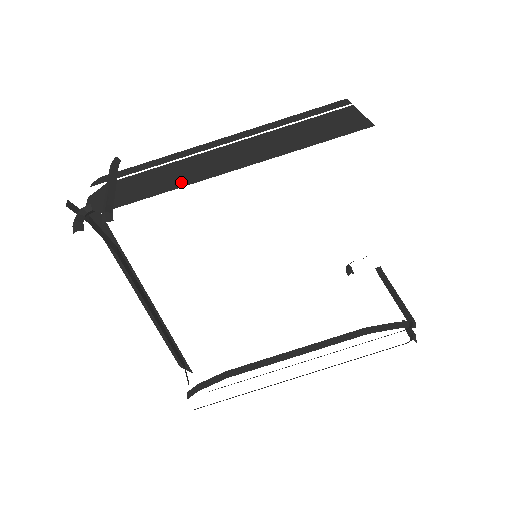
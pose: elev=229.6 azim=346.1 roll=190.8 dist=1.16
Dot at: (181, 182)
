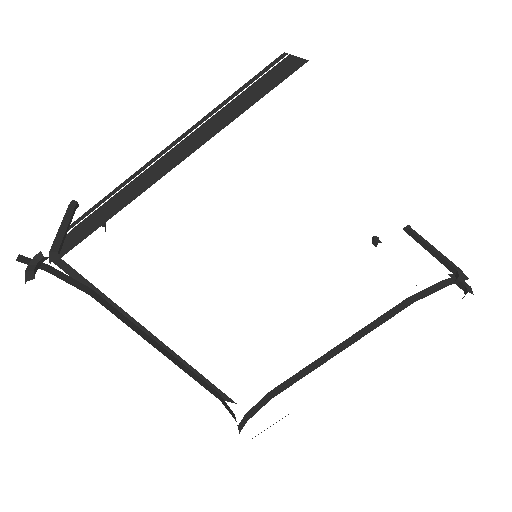
Dot at: (129, 199)
